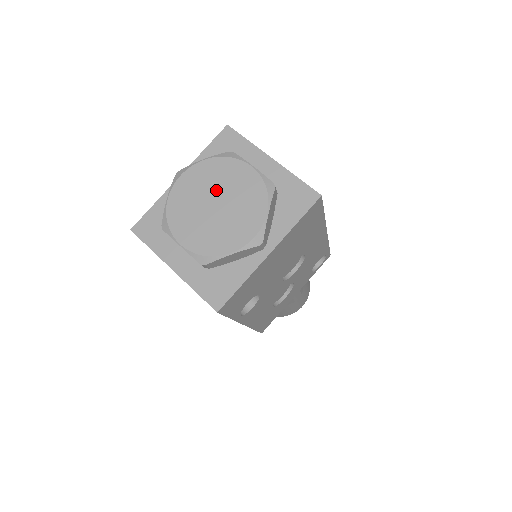
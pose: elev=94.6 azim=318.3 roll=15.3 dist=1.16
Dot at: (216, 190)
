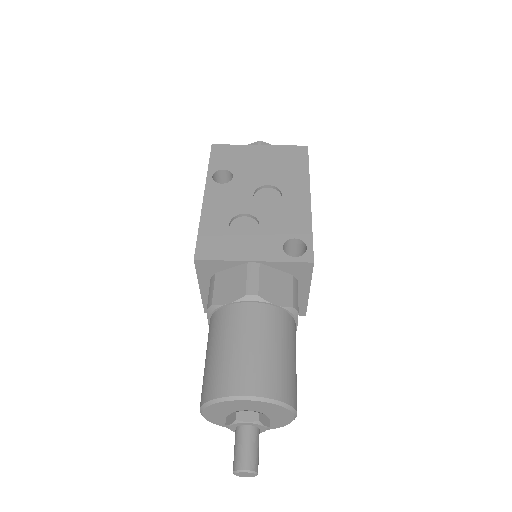
Dot at: occluded
